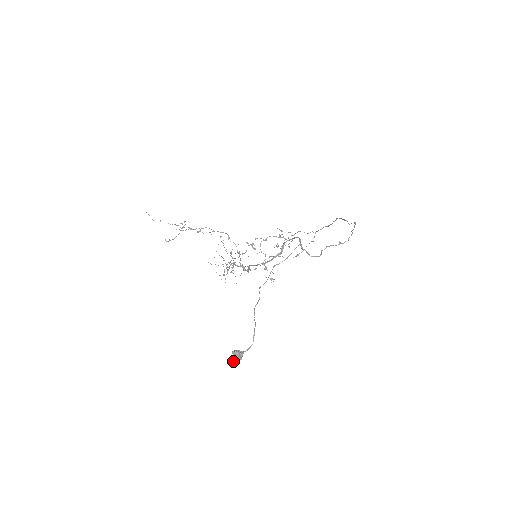
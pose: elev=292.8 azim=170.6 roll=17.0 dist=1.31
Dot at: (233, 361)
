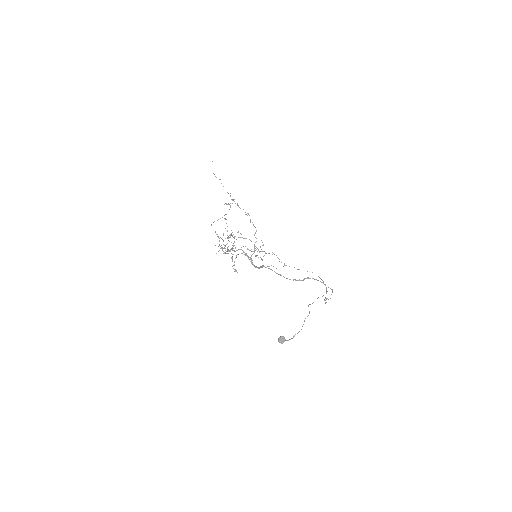
Dot at: occluded
